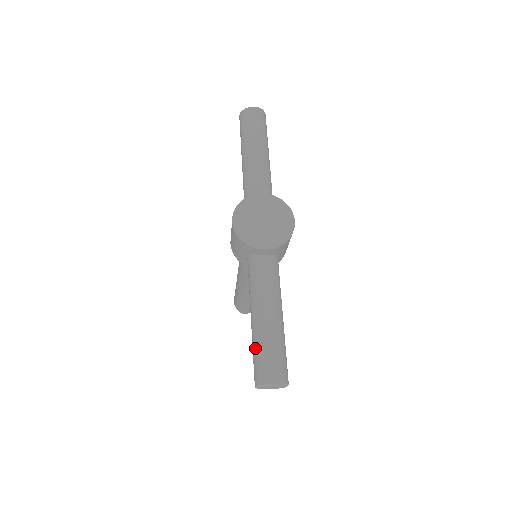
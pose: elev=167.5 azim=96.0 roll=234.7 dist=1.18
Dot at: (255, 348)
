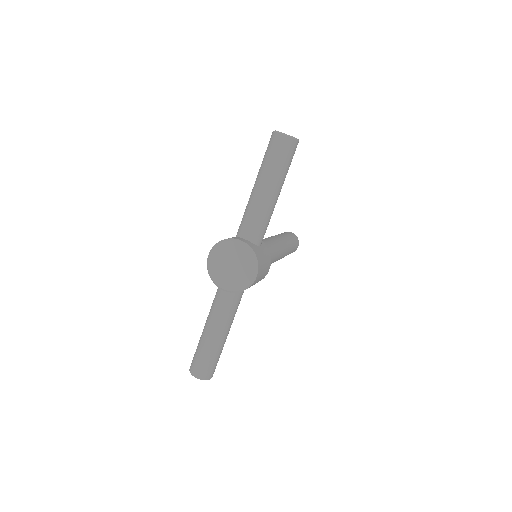
Dot at: (197, 347)
